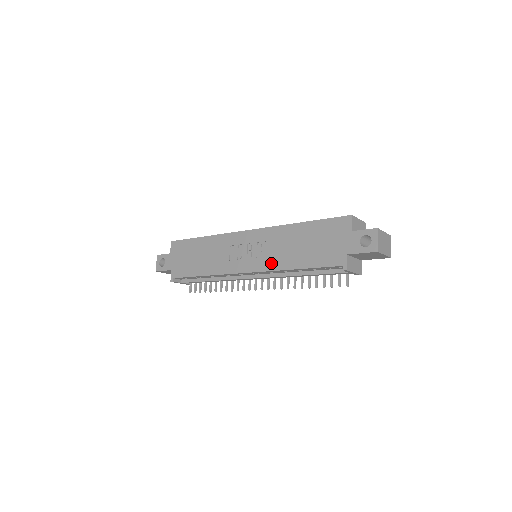
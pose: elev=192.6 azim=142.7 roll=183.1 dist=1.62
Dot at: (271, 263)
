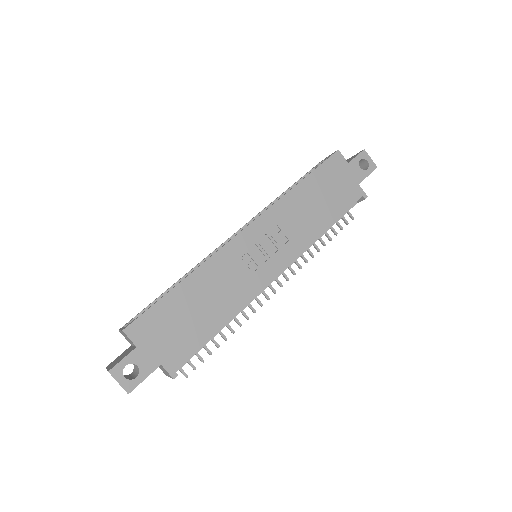
Dot at: (300, 241)
